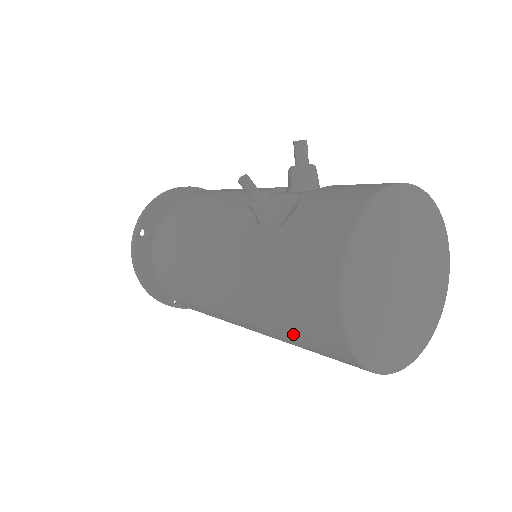
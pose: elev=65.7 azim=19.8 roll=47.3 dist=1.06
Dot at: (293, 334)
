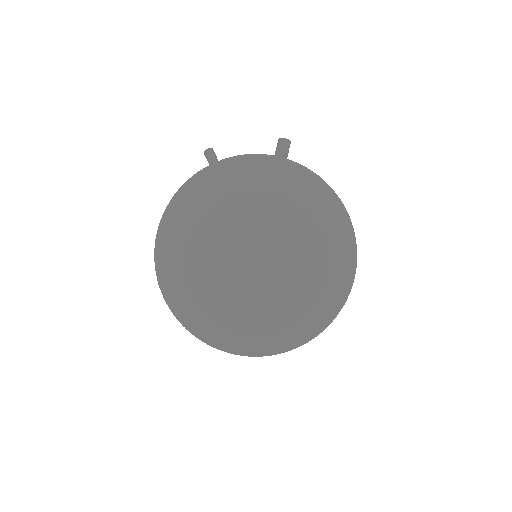
Dot at: occluded
